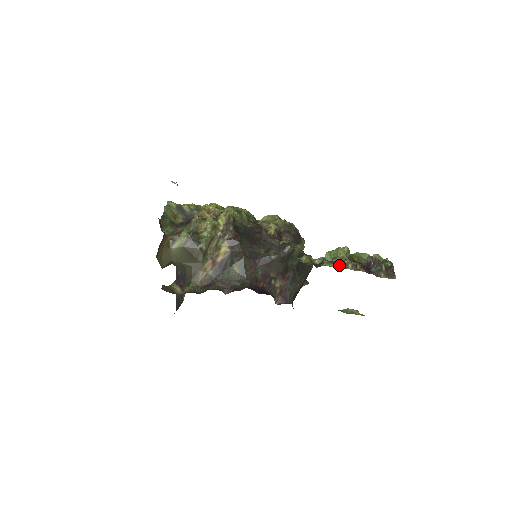
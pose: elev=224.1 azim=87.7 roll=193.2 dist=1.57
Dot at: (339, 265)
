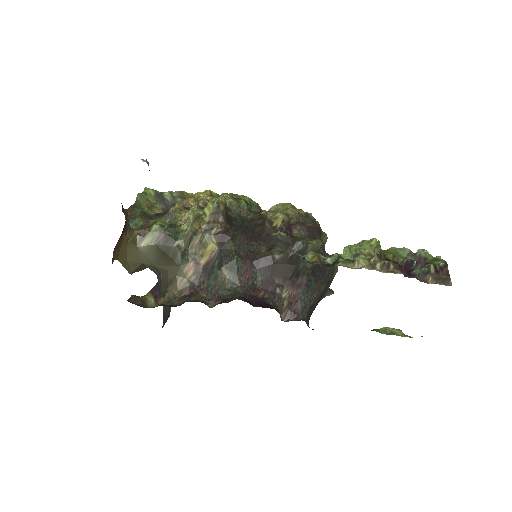
Dot at: (361, 265)
